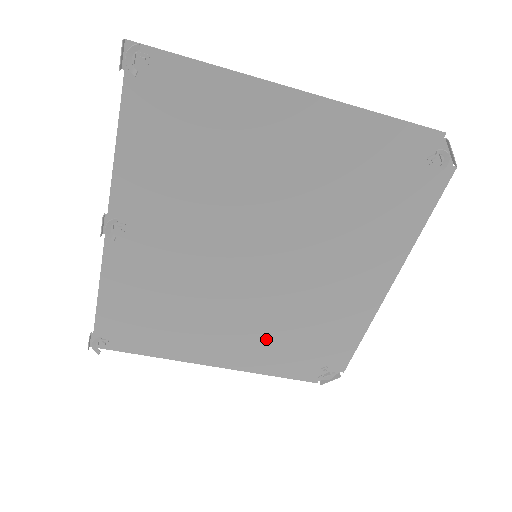
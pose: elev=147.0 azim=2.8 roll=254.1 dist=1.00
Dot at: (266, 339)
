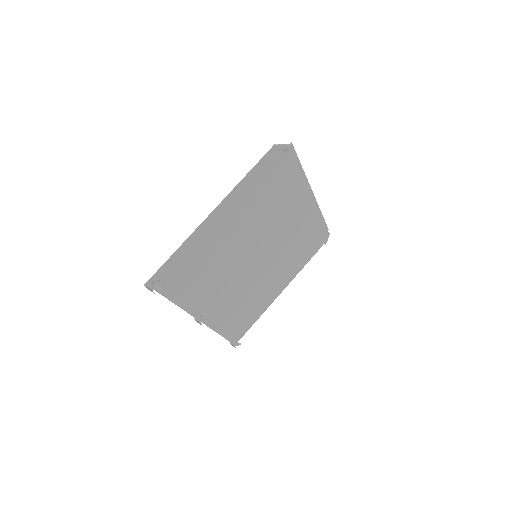
Dot at: (289, 263)
